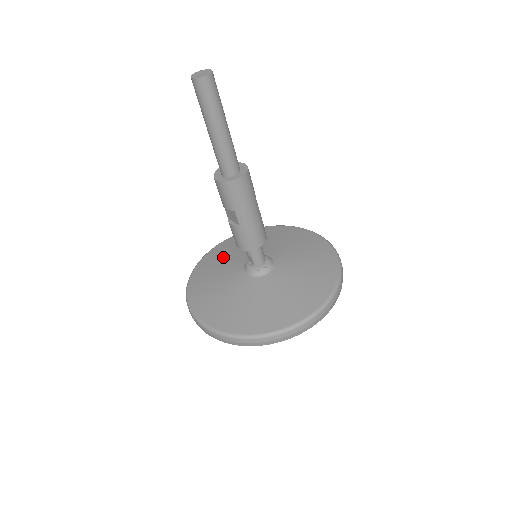
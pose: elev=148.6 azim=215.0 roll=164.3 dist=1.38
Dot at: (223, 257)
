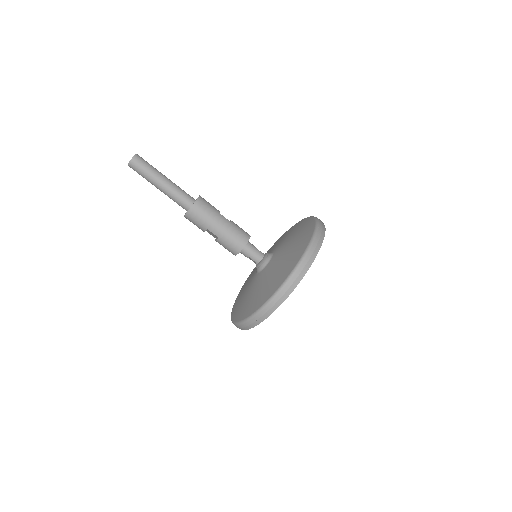
Dot at: (251, 274)
